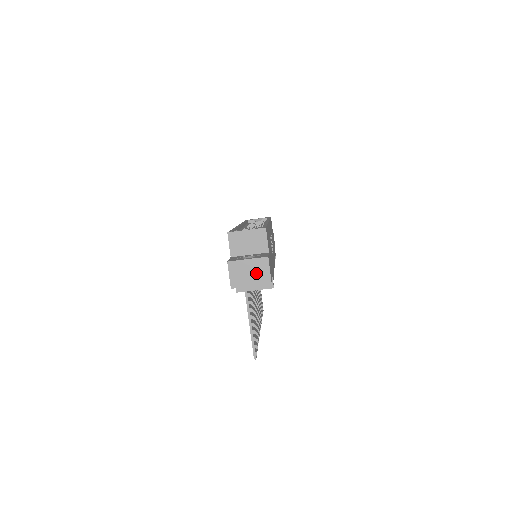
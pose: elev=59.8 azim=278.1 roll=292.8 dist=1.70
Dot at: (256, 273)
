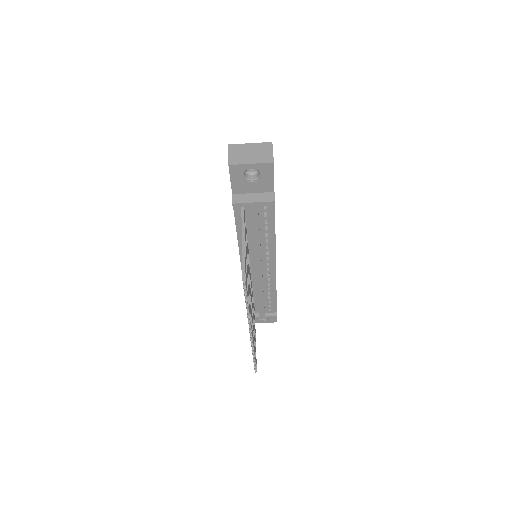
Dot at: (258, 154)
